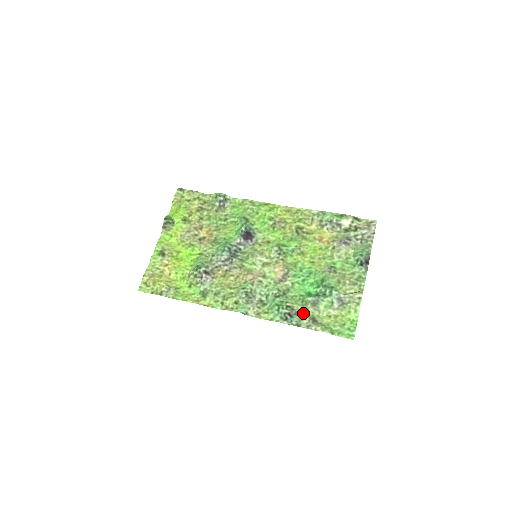
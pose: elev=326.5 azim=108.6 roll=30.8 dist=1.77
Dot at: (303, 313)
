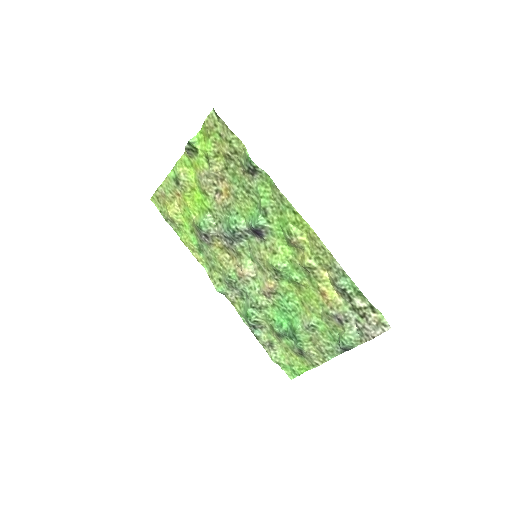
Dot at: (267, 331)
